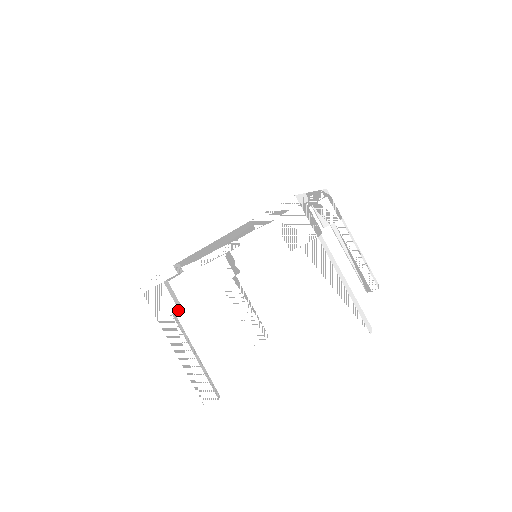
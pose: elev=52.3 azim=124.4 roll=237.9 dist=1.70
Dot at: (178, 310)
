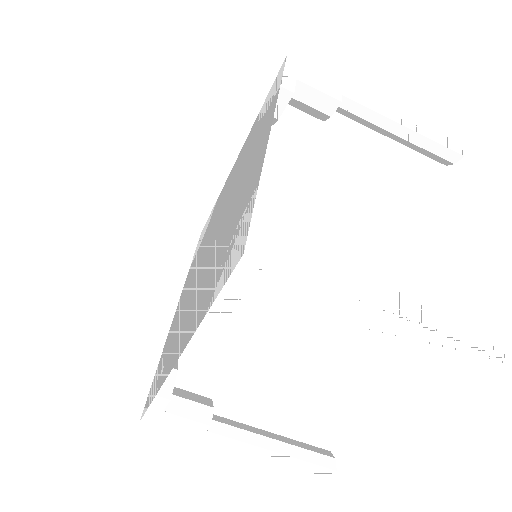
Dot at: (210, 426)
